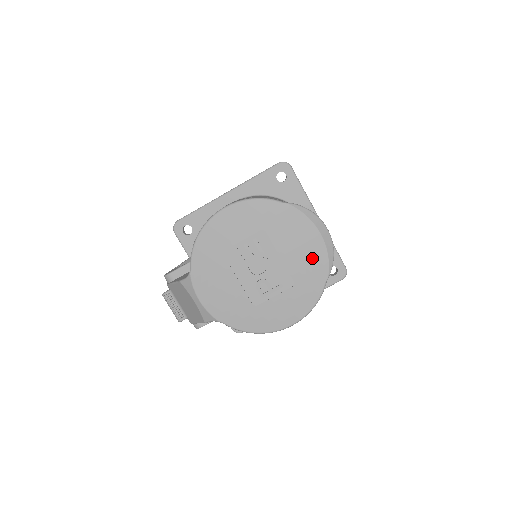
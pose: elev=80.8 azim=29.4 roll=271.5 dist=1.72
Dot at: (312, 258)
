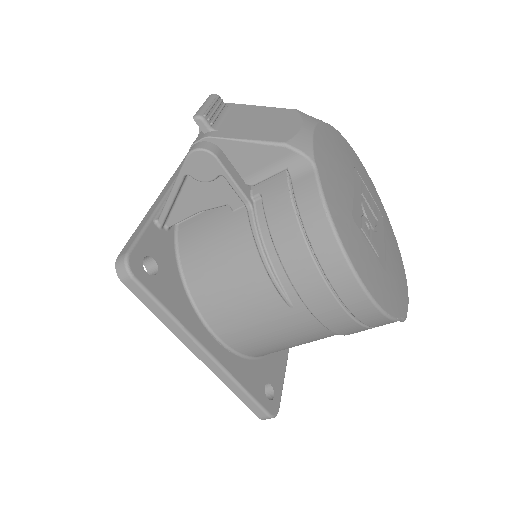
Dot at: (401, 287)
